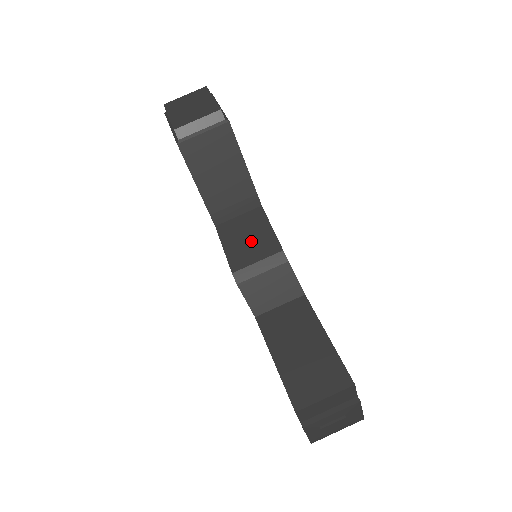
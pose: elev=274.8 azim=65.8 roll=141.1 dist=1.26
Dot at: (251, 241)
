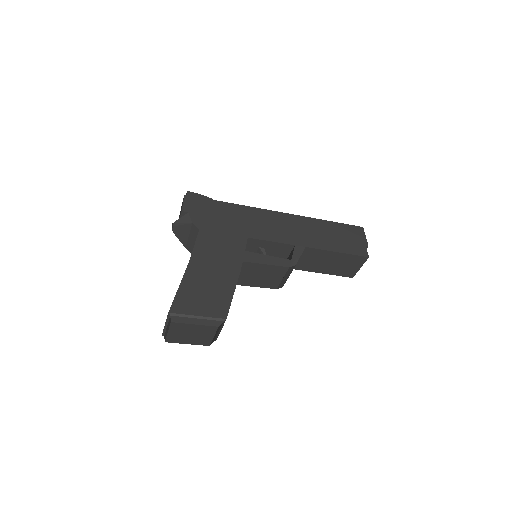
Dot at: (265, 276)
